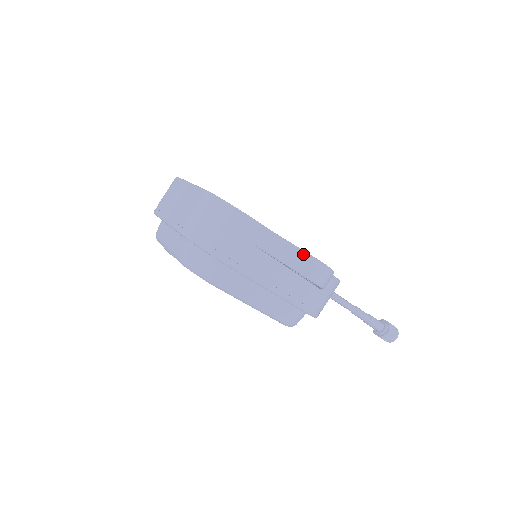
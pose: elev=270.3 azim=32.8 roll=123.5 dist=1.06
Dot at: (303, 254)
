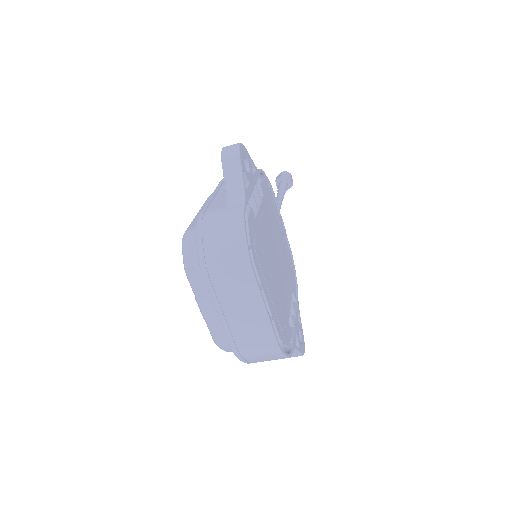
Dot at: (299, 355)
